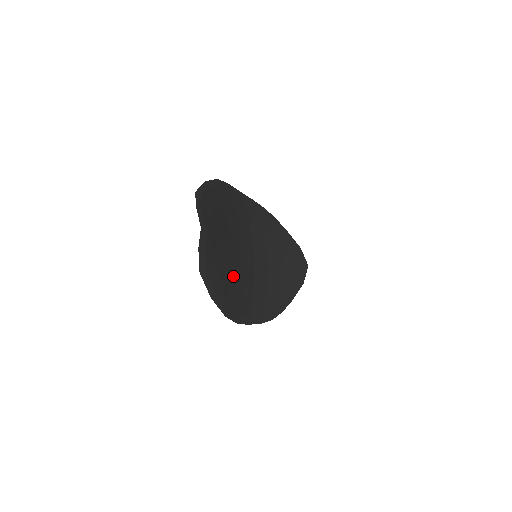
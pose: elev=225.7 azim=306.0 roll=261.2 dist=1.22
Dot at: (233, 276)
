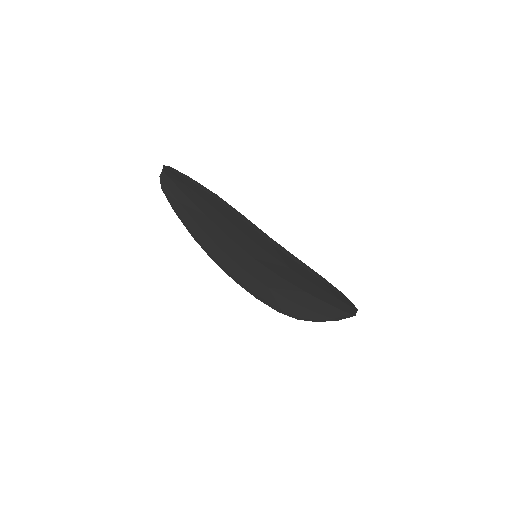
Dot at: (218, 211)
